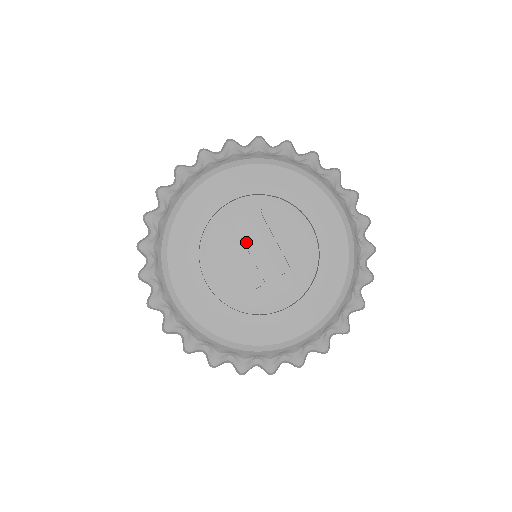
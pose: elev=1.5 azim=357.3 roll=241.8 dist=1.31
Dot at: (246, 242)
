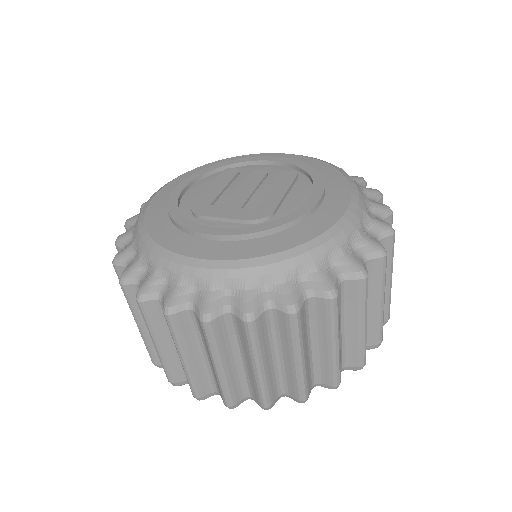
Dot at: (246, 181)
